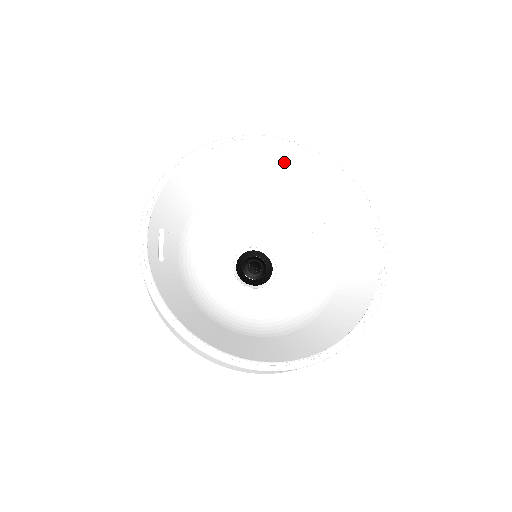
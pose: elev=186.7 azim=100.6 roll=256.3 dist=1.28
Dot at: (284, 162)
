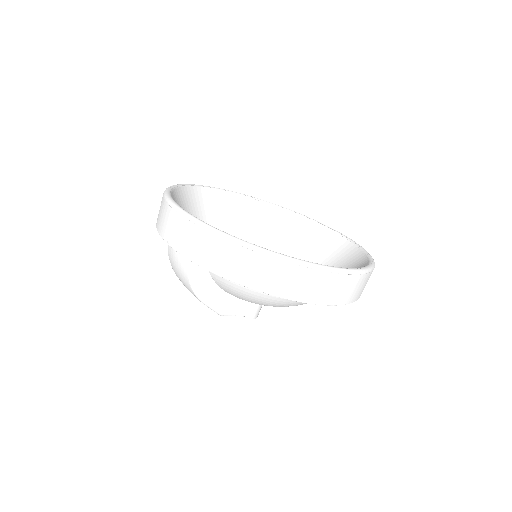
Dot at: (237, 208)
